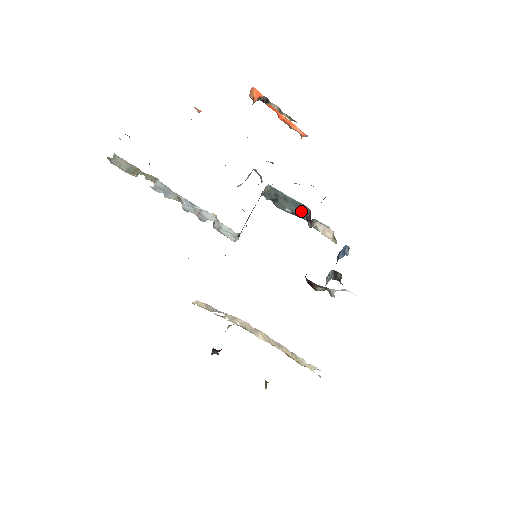
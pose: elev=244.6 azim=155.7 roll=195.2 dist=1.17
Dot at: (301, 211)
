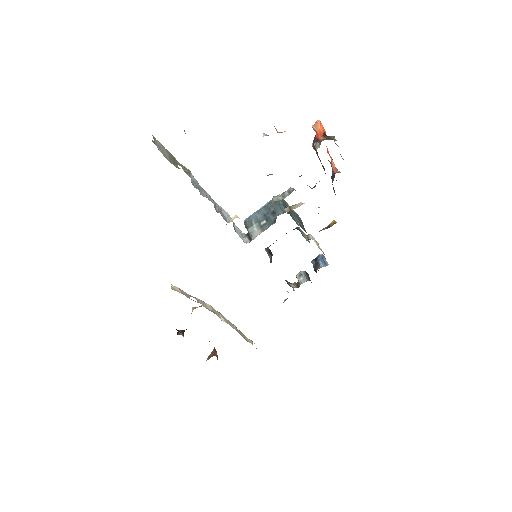
Dot at: (302, 223)
